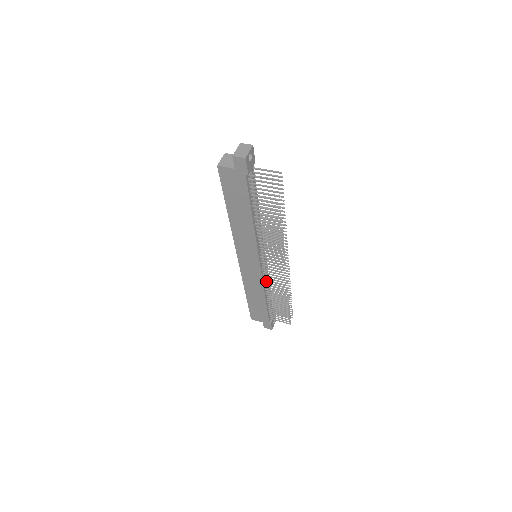
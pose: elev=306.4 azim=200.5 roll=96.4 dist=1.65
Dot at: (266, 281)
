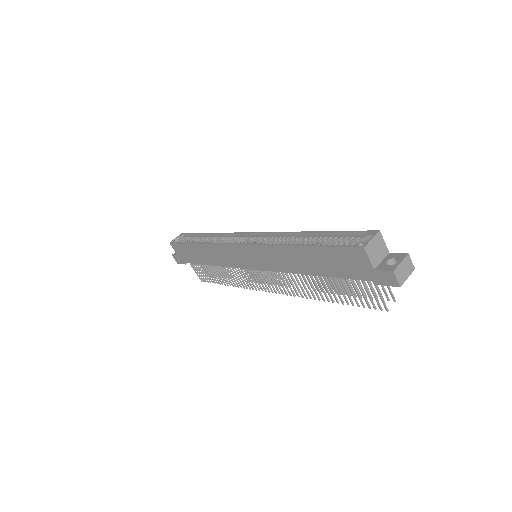
Dot at: occluded
